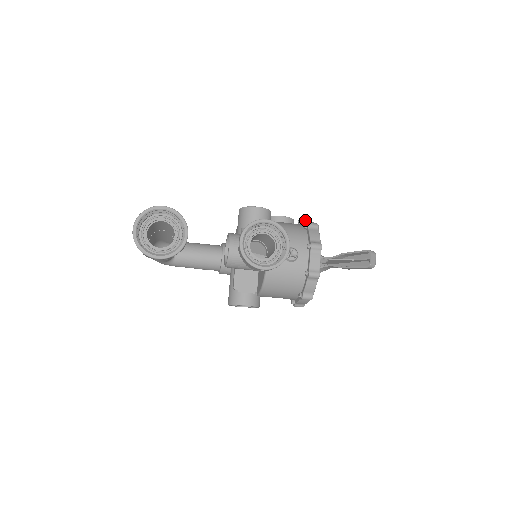
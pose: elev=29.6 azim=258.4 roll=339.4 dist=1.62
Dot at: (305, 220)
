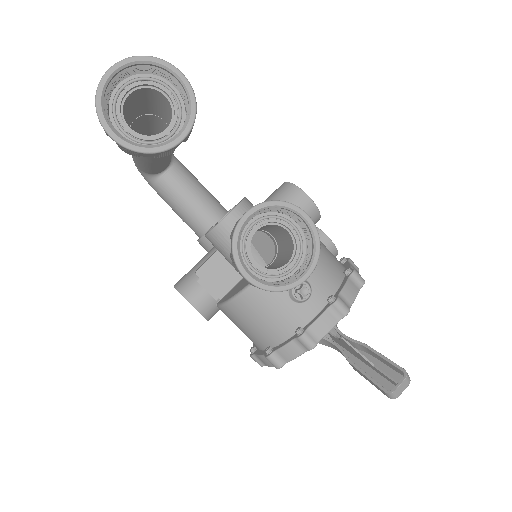
Dot at: (352, 264)
